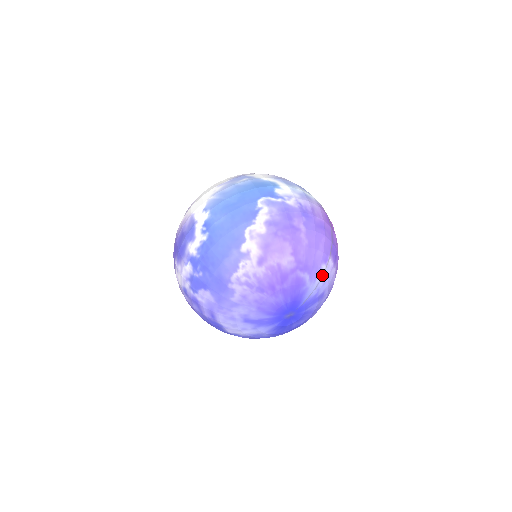
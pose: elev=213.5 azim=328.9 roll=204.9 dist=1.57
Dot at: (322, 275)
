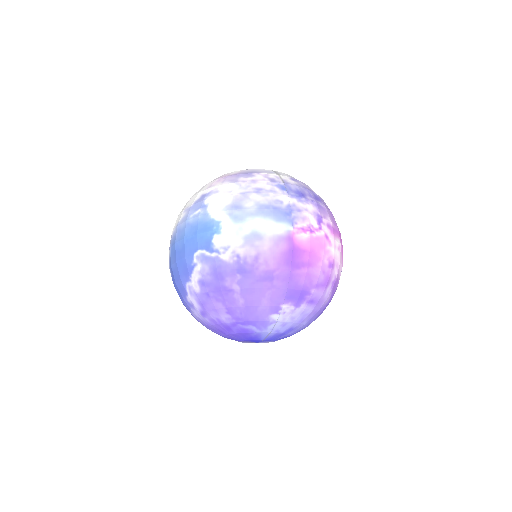
Dot at: (275, 322)
